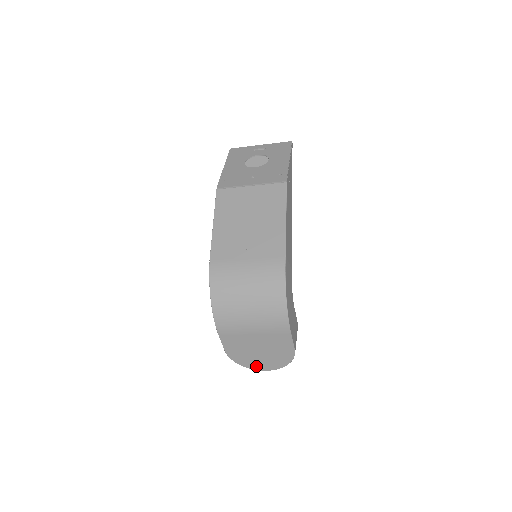
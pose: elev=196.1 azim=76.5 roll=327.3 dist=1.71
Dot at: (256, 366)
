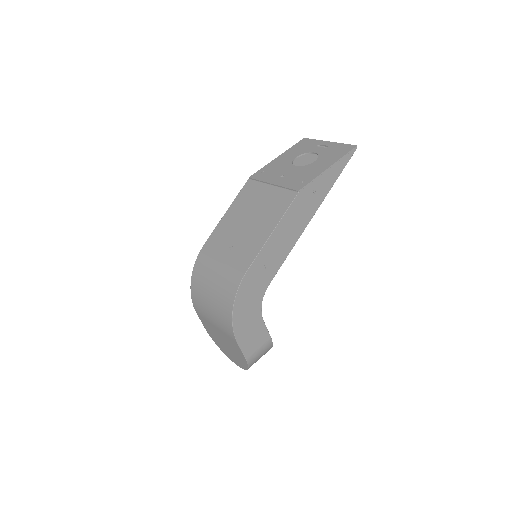
Dot at: (229, 356)
